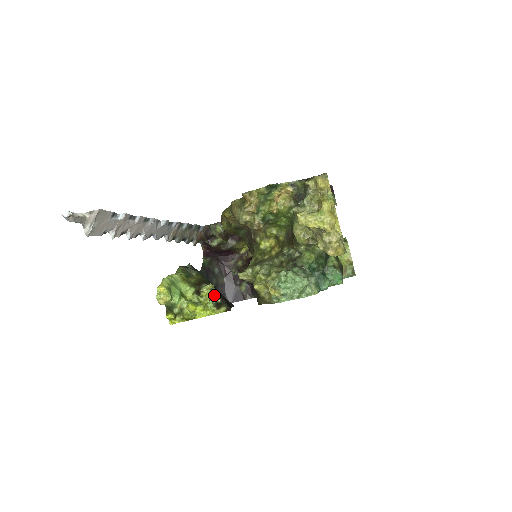
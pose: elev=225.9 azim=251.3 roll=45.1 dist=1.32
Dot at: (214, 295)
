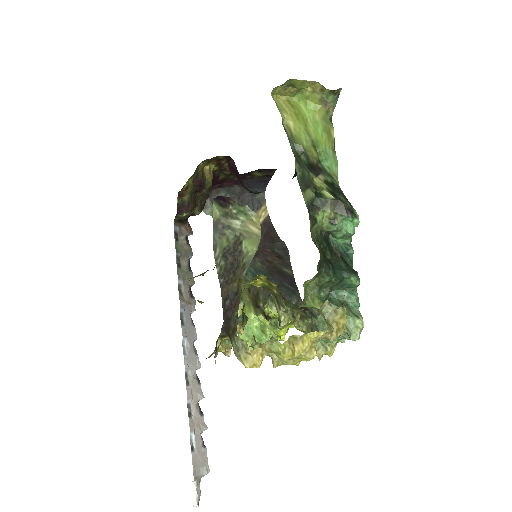
Dot at: occluded
